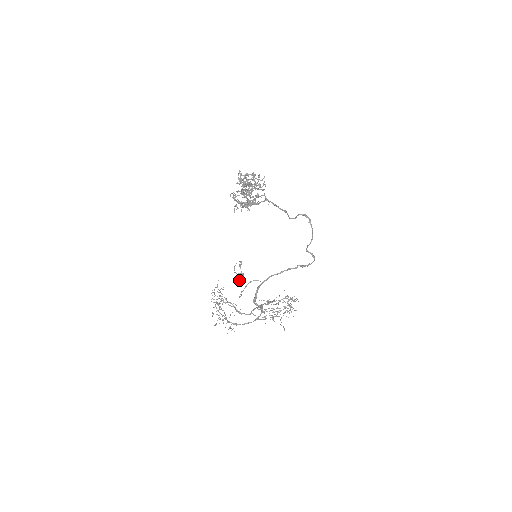
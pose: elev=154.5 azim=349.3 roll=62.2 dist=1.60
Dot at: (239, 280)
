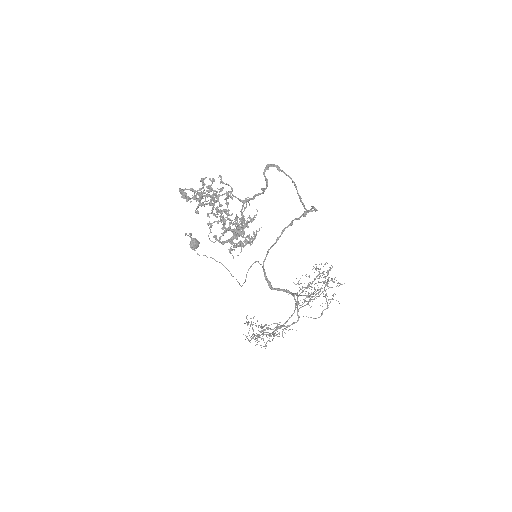
Dot at: (196, 248)
